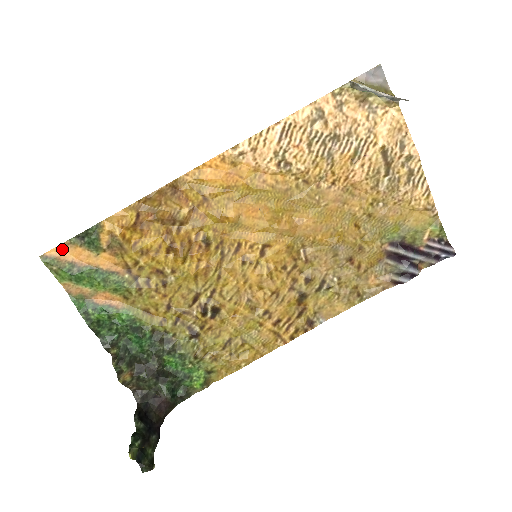
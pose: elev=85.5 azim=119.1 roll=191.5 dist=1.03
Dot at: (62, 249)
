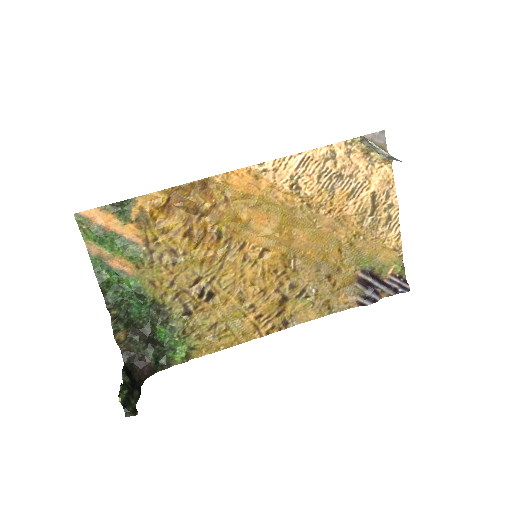
Dot at: (95, 212)
